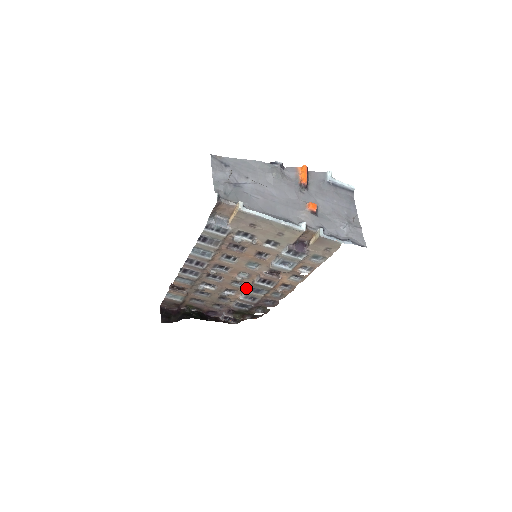
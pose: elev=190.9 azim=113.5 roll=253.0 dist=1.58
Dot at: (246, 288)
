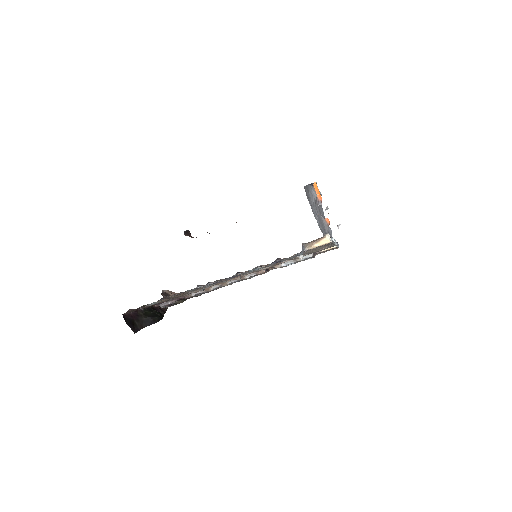
Dot at: (227, 281)
